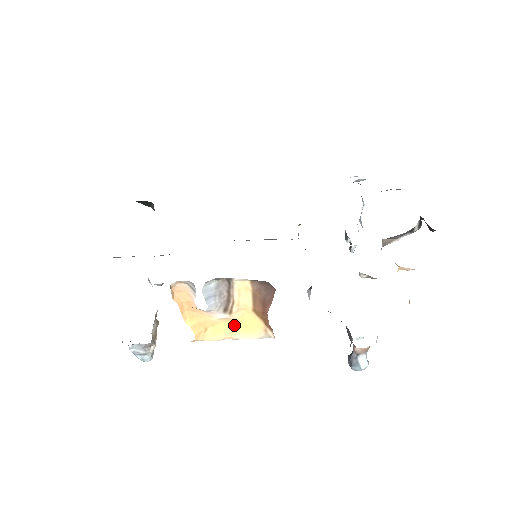
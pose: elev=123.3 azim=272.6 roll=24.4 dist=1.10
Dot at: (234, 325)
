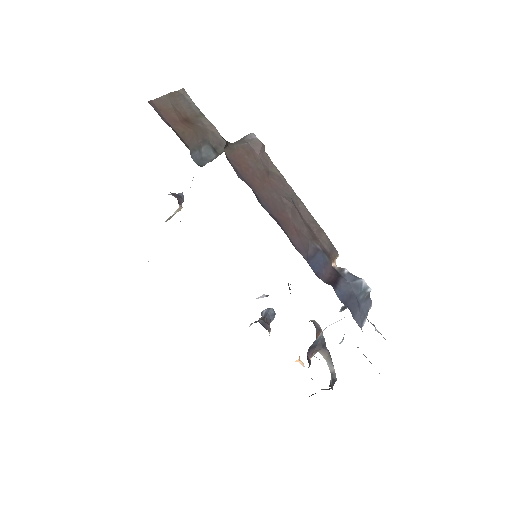
Dot at: occluded
